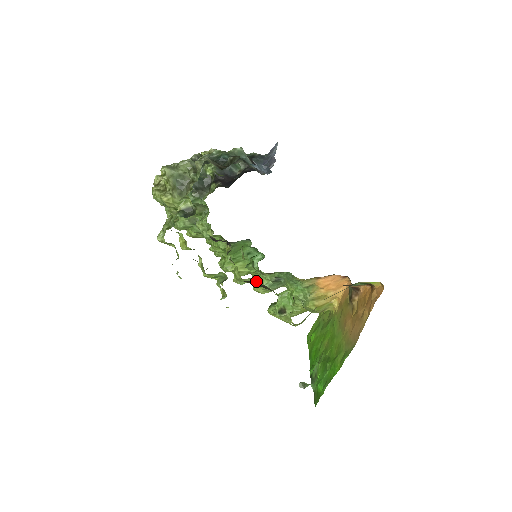
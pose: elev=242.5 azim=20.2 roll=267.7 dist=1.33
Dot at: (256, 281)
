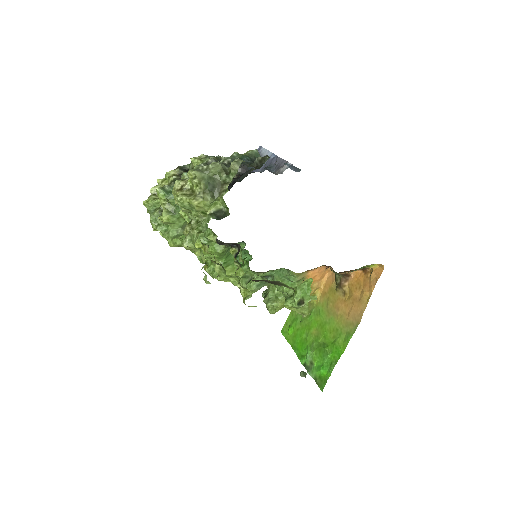
Dot at: occluded
